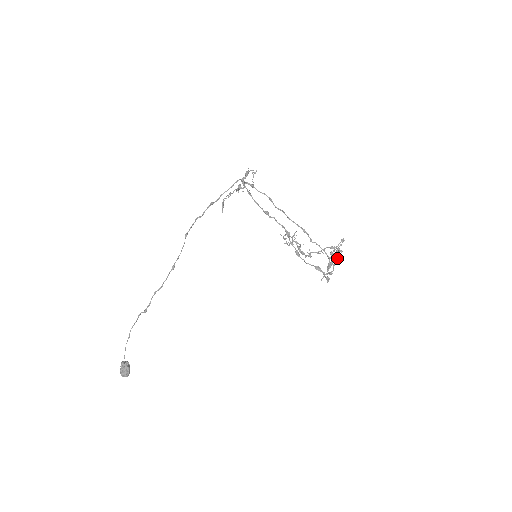
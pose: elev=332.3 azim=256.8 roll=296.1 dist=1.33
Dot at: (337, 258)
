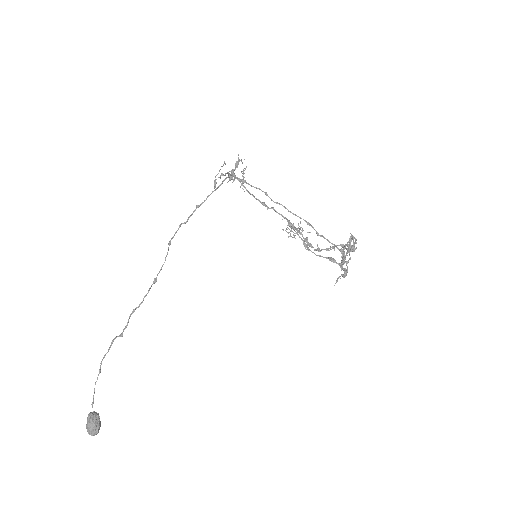
Dot at: (351, 249)
